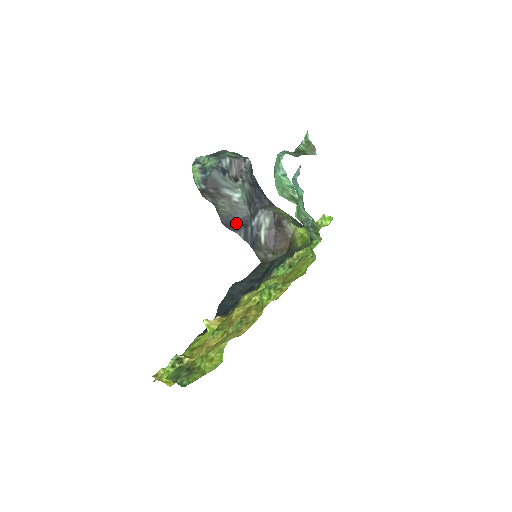
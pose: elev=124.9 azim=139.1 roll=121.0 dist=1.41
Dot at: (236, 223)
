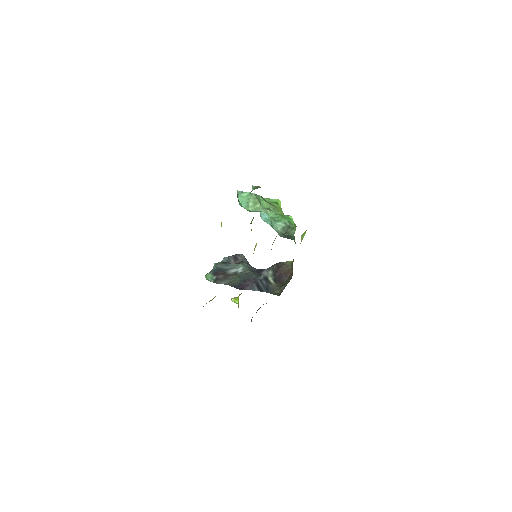
Dot at: (247, 283)
